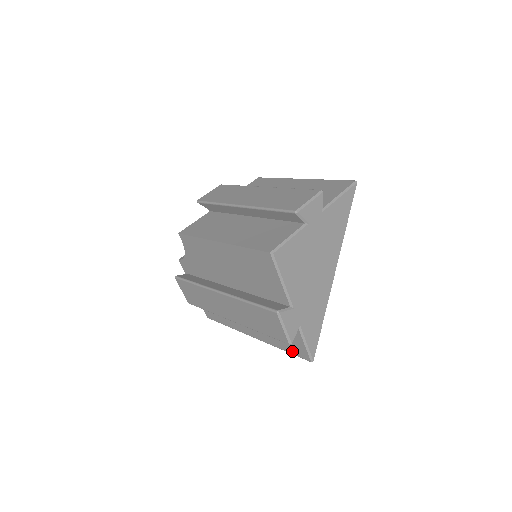
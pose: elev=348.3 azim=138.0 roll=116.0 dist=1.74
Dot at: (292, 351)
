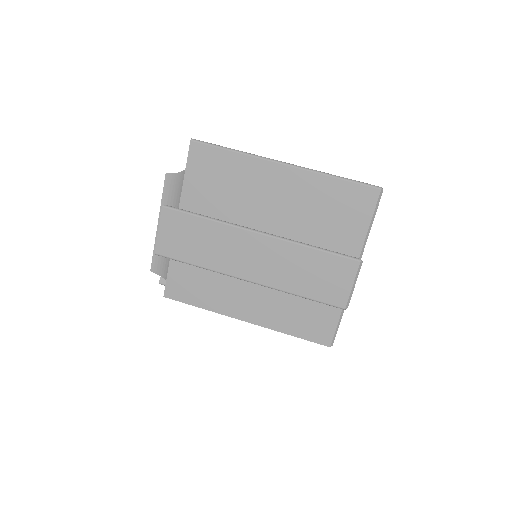
Dot at: occluded
